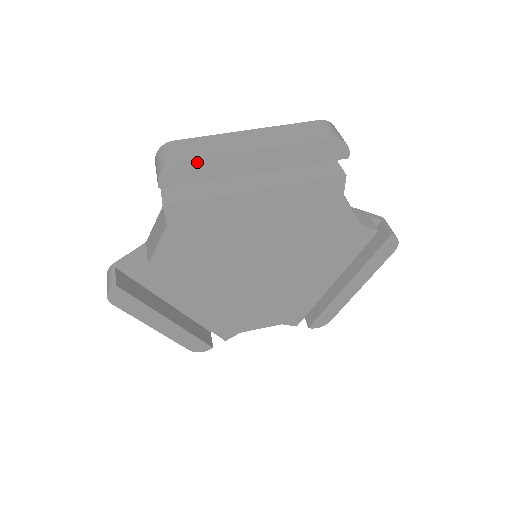
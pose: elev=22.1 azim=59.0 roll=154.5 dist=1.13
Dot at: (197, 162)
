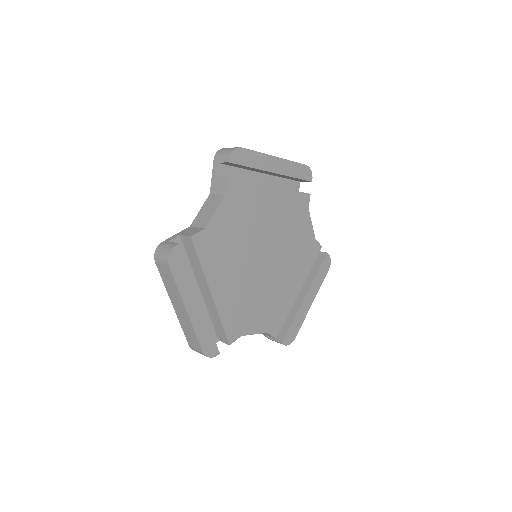
Dot at: (250, 152)
